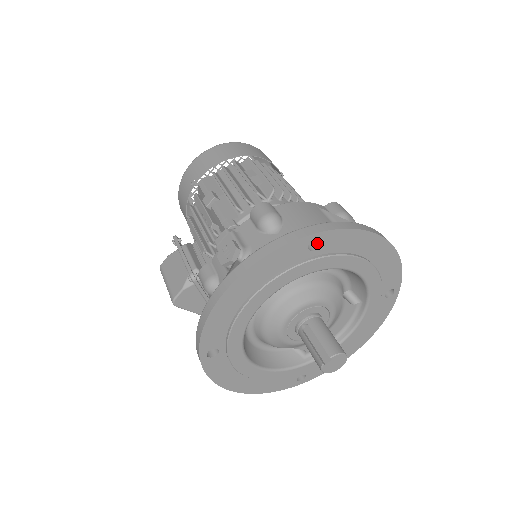
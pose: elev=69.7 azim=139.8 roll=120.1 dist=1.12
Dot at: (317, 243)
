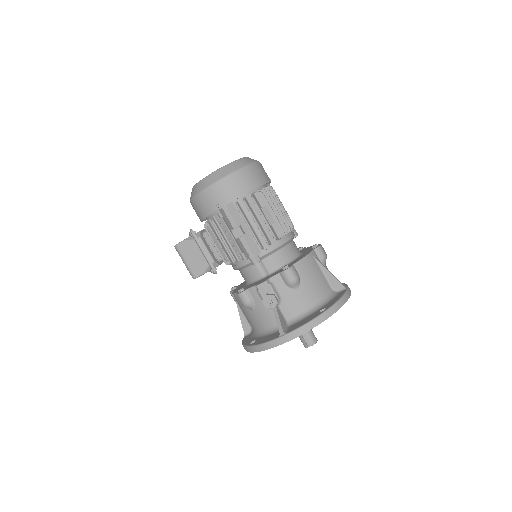
Dot at: occluded
